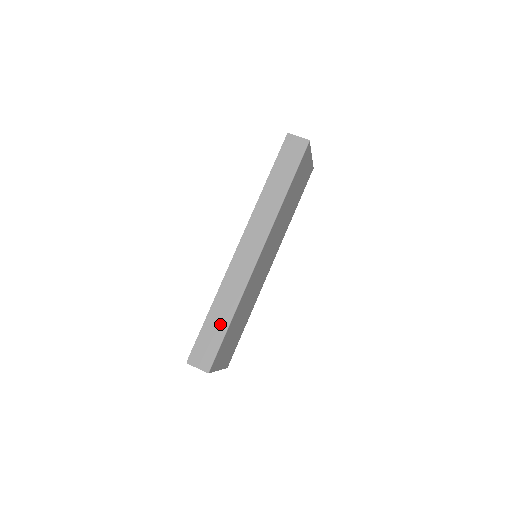
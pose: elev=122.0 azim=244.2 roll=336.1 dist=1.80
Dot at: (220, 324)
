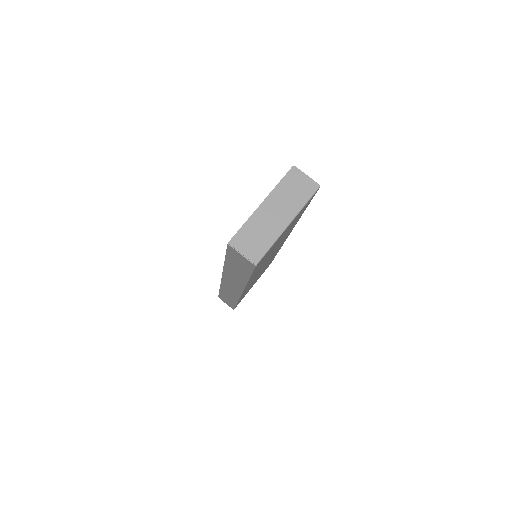
Dot at: (230, 300)
